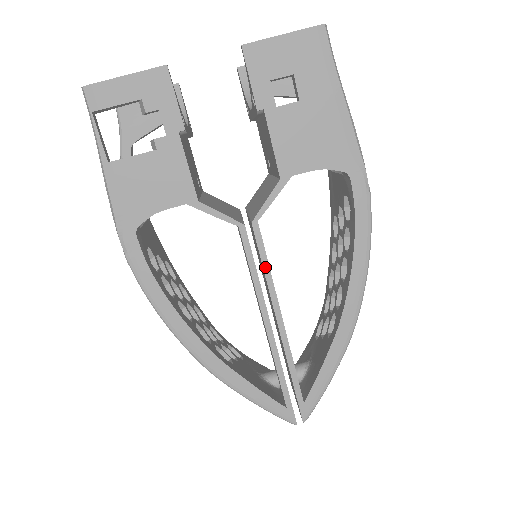
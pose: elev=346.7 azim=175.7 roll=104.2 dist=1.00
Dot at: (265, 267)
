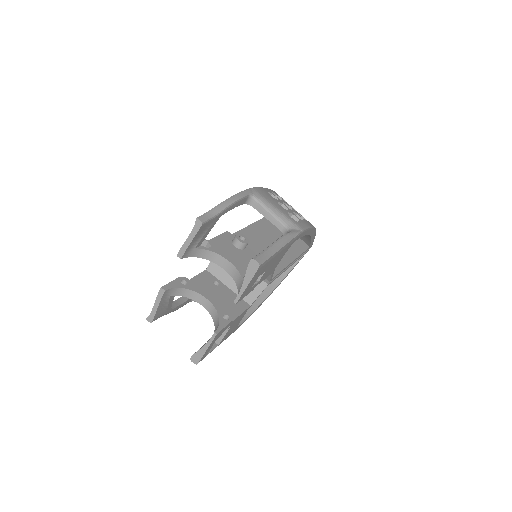
Dot at: (280, 272)
